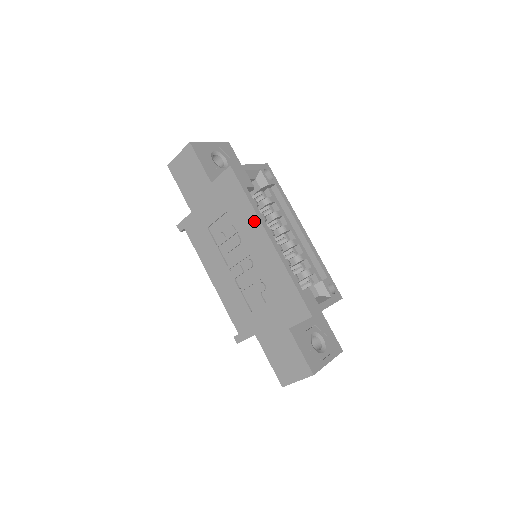
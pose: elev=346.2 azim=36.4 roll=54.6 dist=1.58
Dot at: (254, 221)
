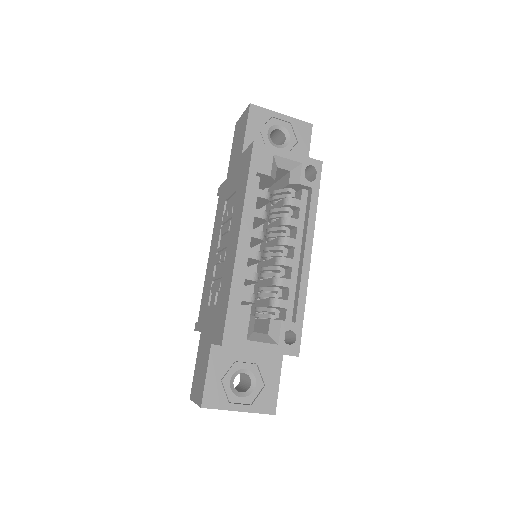
Dot at: (240, 211)
